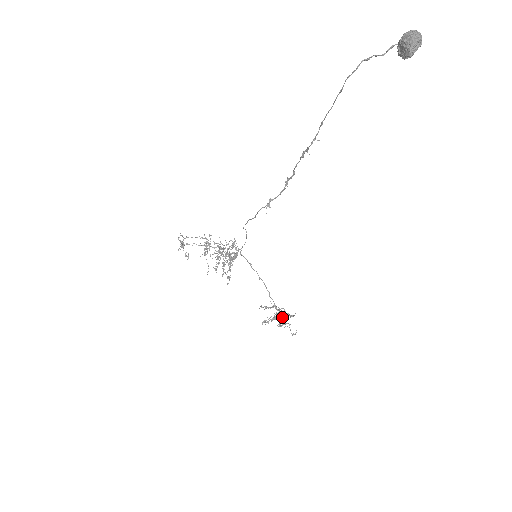
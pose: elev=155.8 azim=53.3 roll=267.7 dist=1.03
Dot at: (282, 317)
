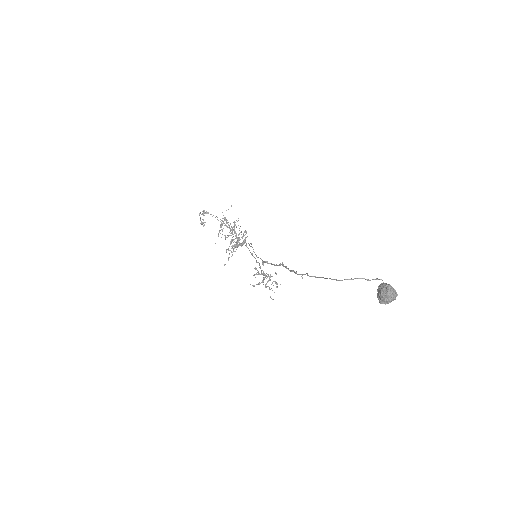
Dot at: (270, 280)
